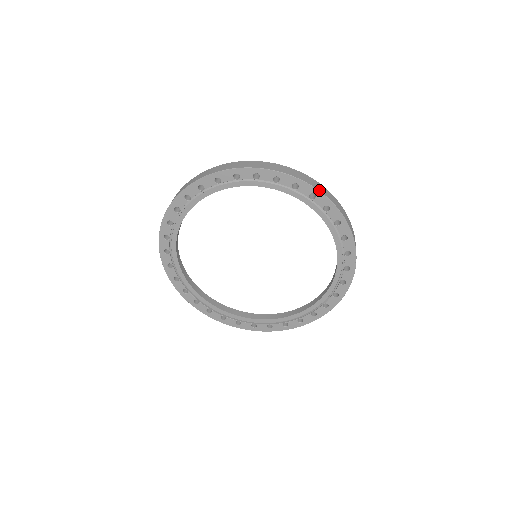
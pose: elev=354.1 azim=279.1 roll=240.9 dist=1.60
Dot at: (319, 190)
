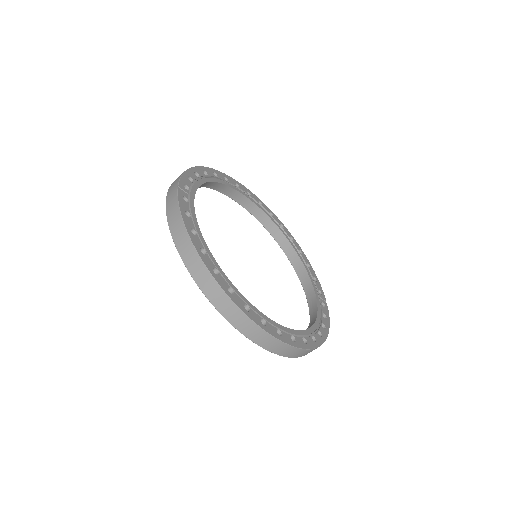
Dot at: (294, 239)
